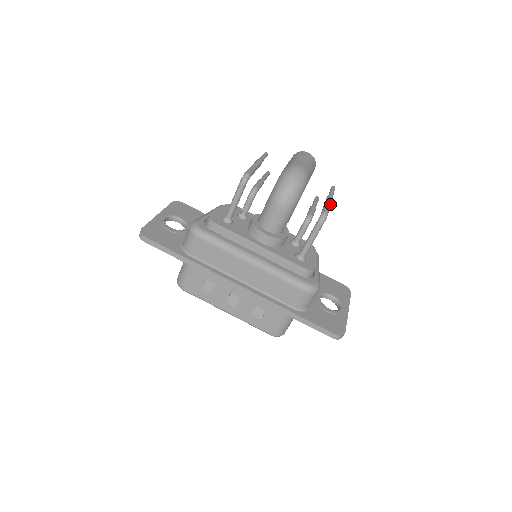
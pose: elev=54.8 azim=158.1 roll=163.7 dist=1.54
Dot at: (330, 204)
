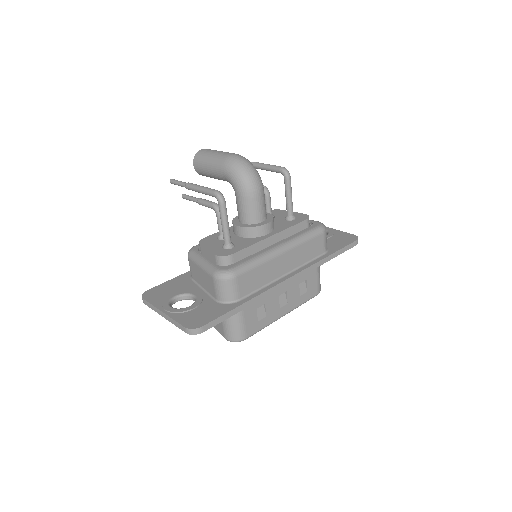
Dot at: (267, 164)
